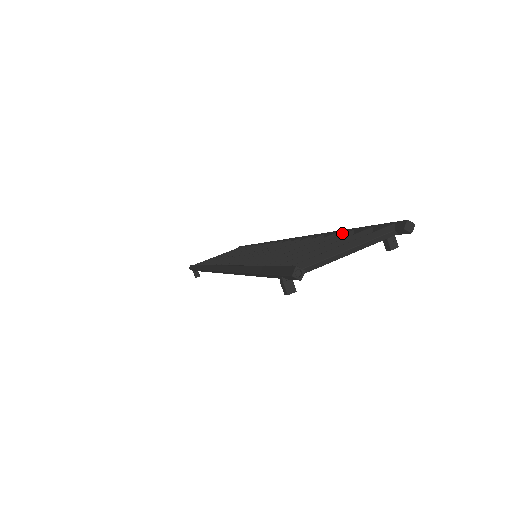
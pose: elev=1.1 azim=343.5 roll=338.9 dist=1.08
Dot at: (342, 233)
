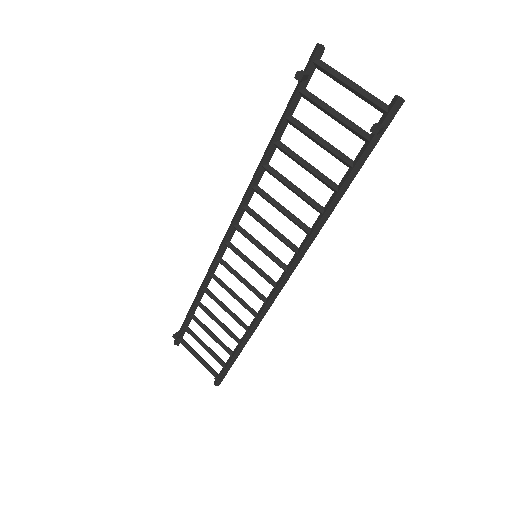
Dot at: (344, 181)
